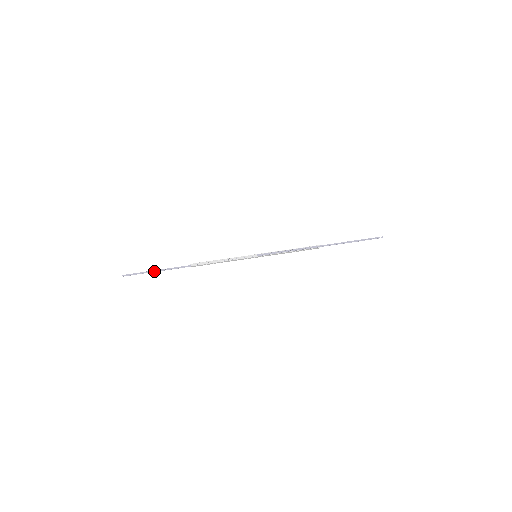
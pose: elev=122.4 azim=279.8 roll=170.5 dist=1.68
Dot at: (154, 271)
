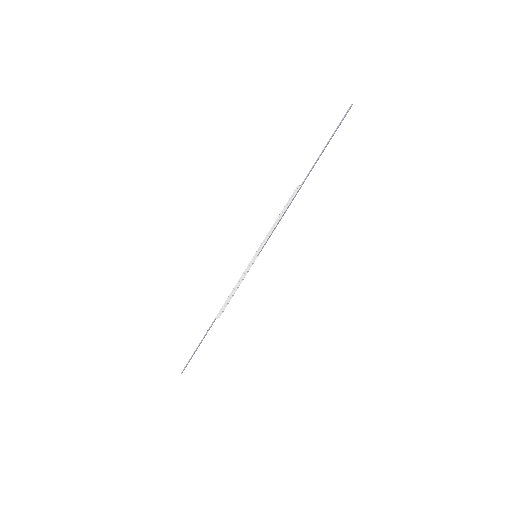
Dot at: occluded
